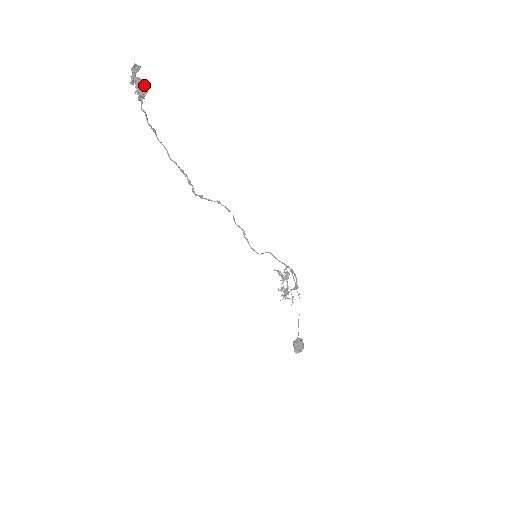
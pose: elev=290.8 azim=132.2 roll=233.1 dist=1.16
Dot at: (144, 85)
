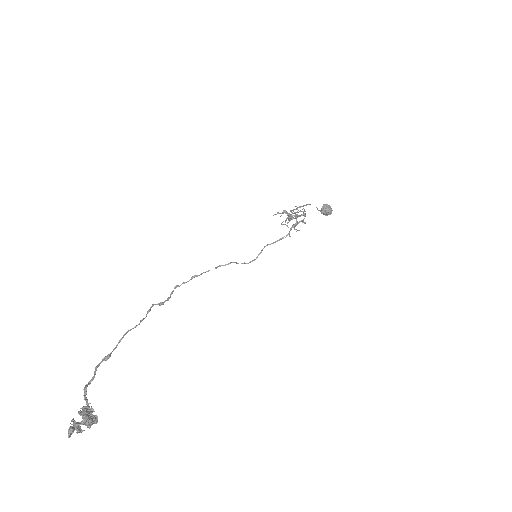
Dot at: (89, 422)
